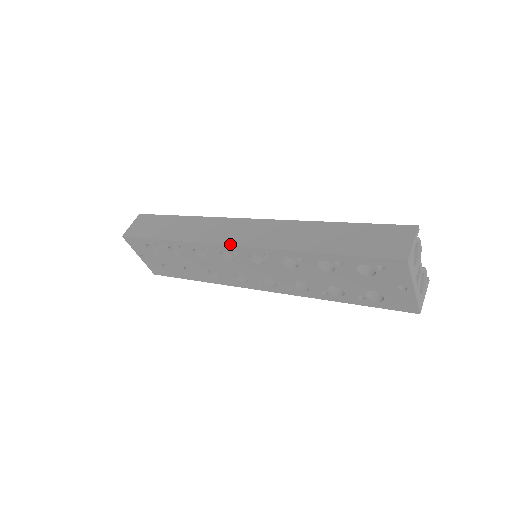
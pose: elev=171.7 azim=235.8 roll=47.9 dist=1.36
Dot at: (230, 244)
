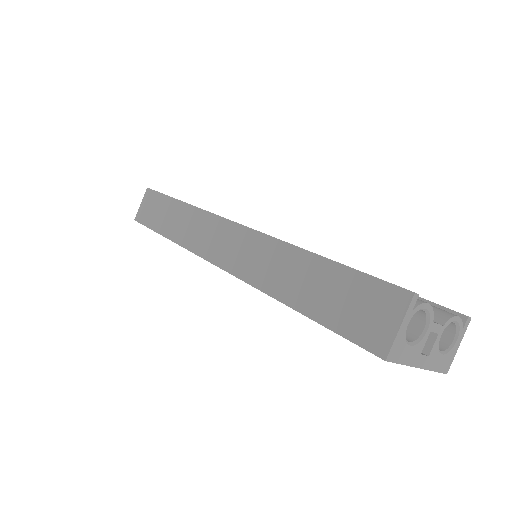
Dot at: (211, 261)
